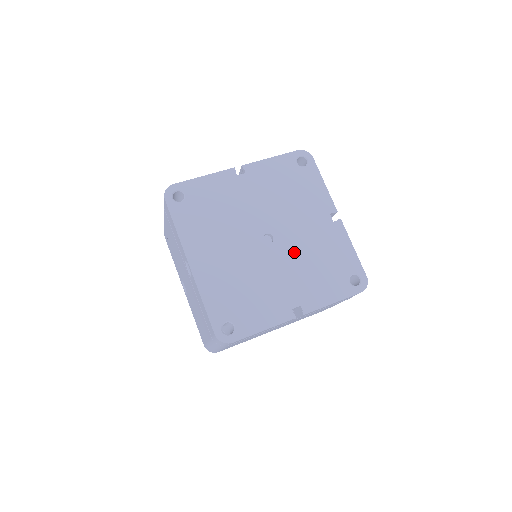
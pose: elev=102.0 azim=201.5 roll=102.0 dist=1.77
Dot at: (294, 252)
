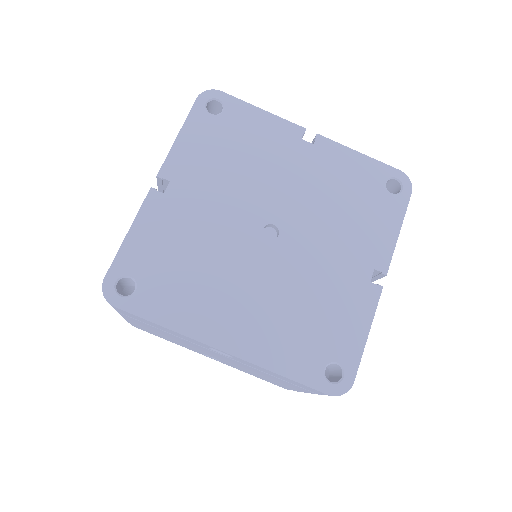
Dot at: (310, 219)
